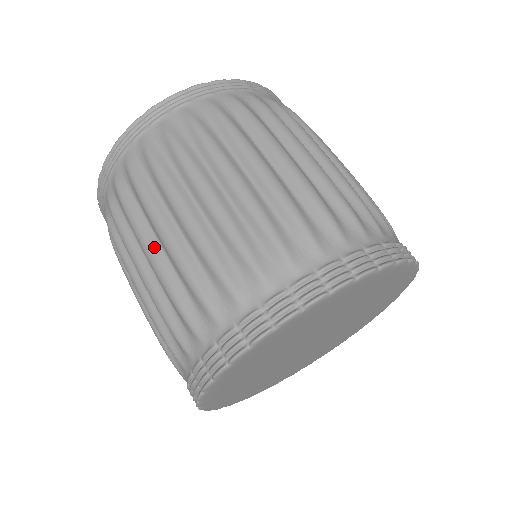
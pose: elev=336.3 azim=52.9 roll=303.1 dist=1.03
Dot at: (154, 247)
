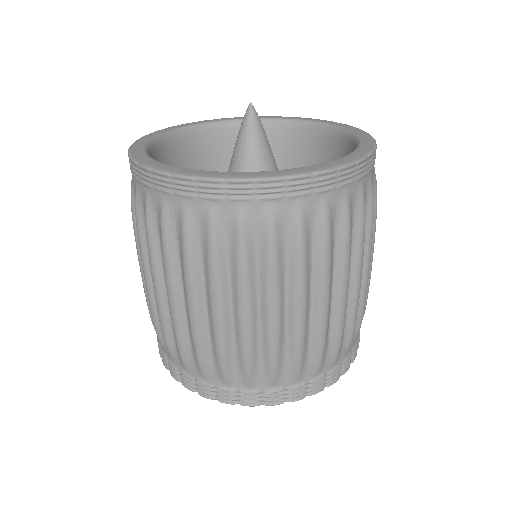
Dot at: occluded
